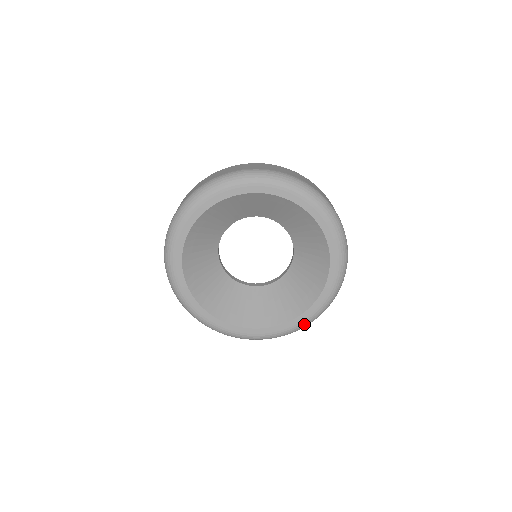
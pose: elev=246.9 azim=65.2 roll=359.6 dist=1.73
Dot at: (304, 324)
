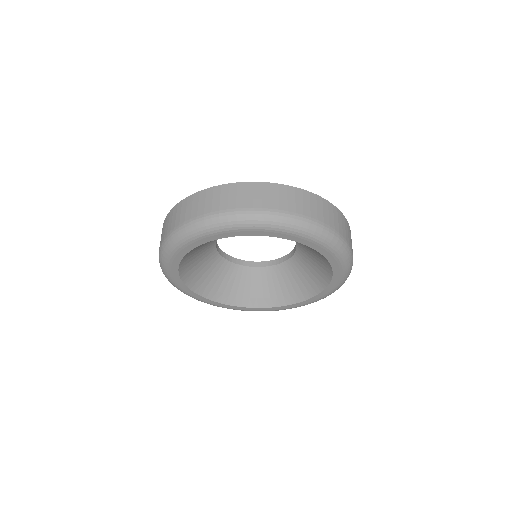
Dot at: (322, 298)
